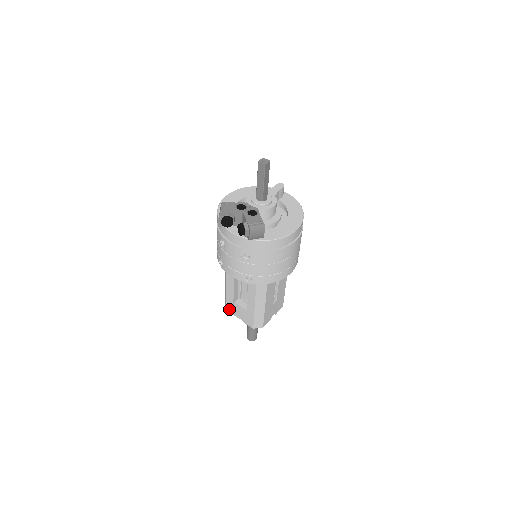
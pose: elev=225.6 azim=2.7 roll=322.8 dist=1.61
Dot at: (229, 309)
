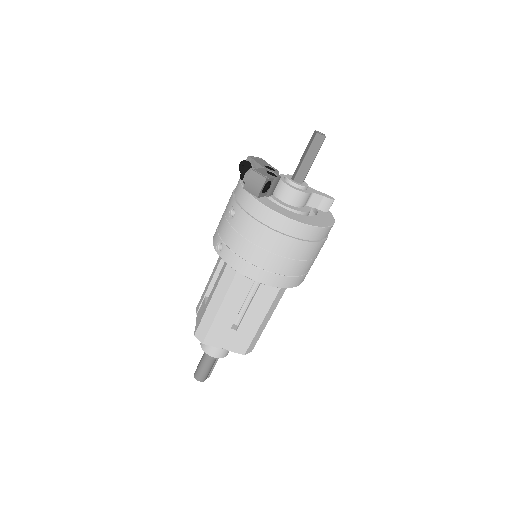
Dot at: (198, 305)
